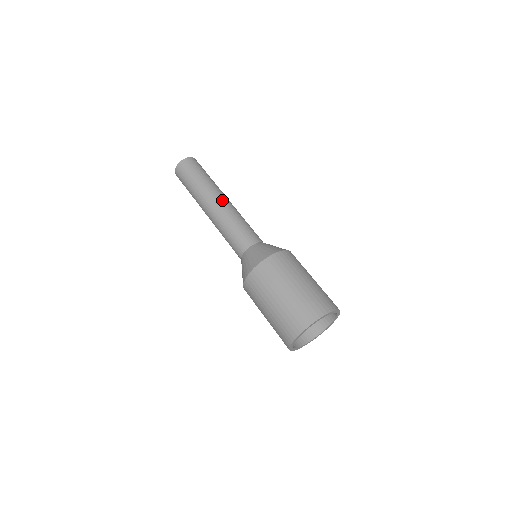
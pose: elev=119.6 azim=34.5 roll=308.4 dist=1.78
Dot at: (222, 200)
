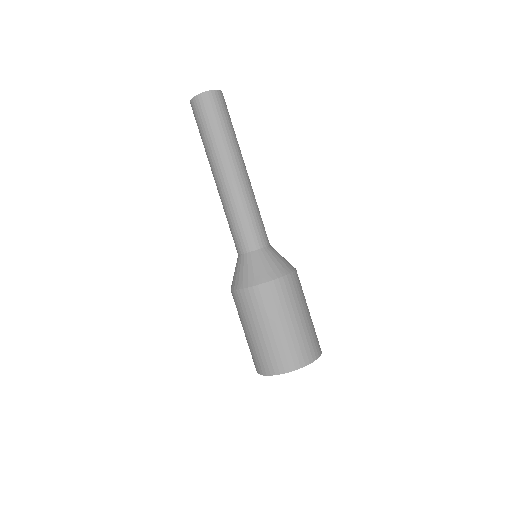
Dot at: (245, 173)
